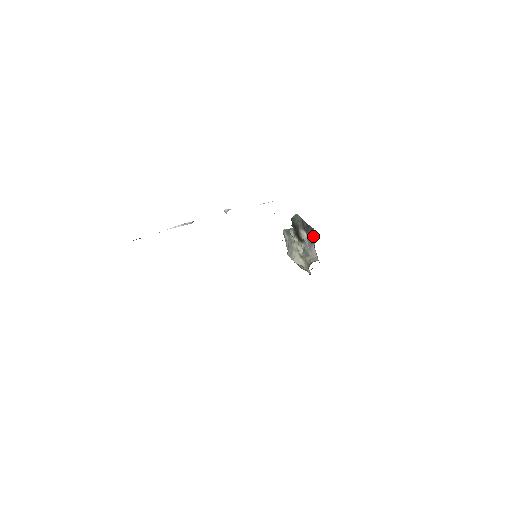
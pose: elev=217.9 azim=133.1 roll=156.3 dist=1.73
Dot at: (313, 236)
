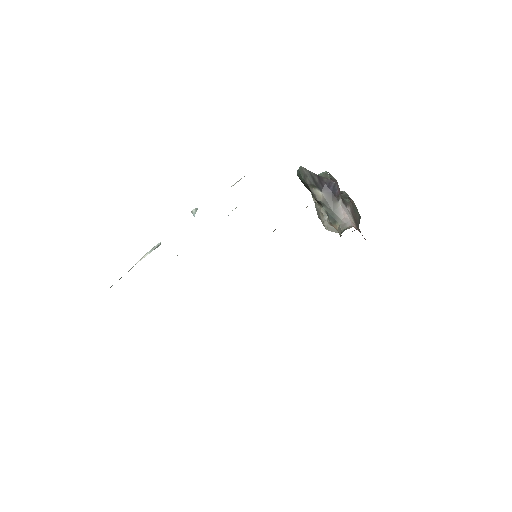
Dot at: (334, 190)
